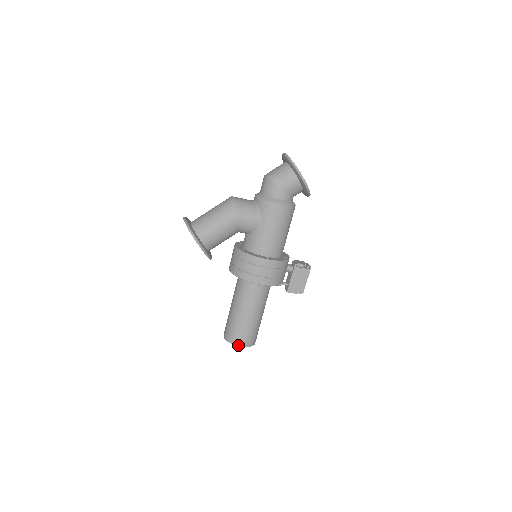
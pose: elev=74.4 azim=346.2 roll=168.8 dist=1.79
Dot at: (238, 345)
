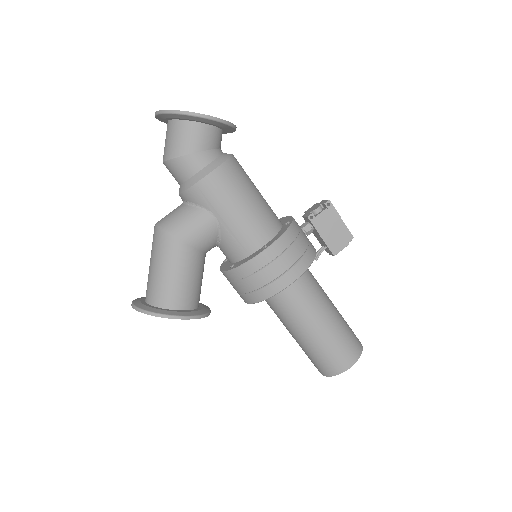
Dot at: (344, 370)
